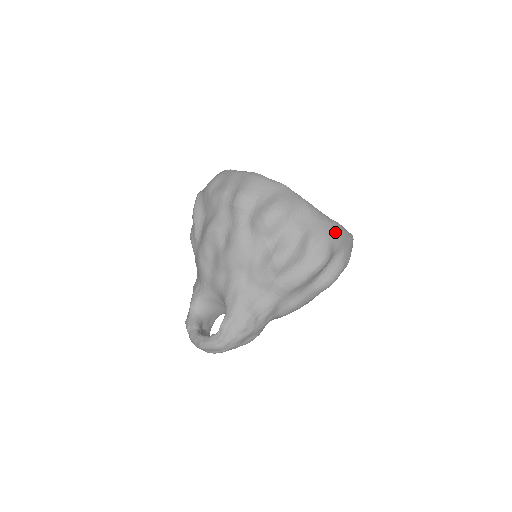
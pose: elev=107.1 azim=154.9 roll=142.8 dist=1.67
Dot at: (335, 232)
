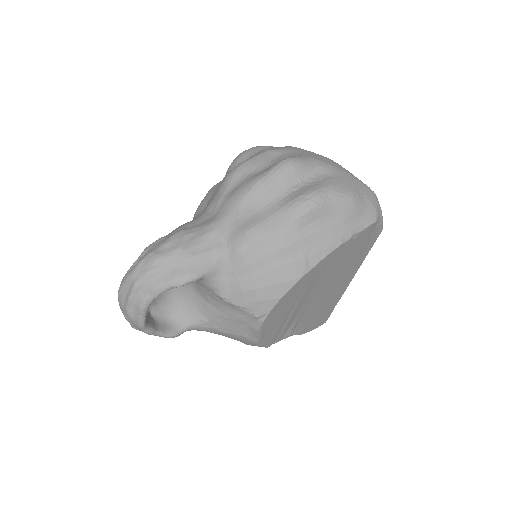
Dot at: (321, 158)
